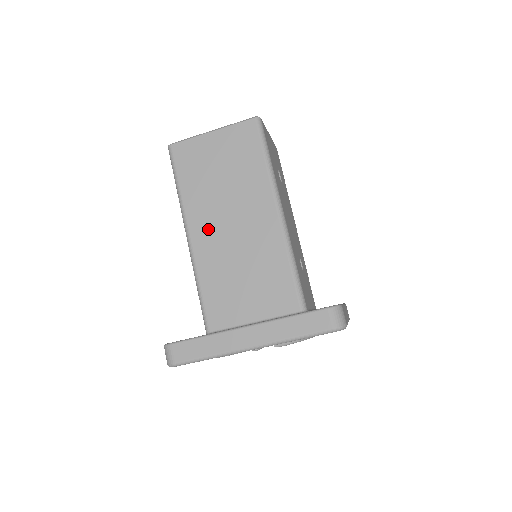
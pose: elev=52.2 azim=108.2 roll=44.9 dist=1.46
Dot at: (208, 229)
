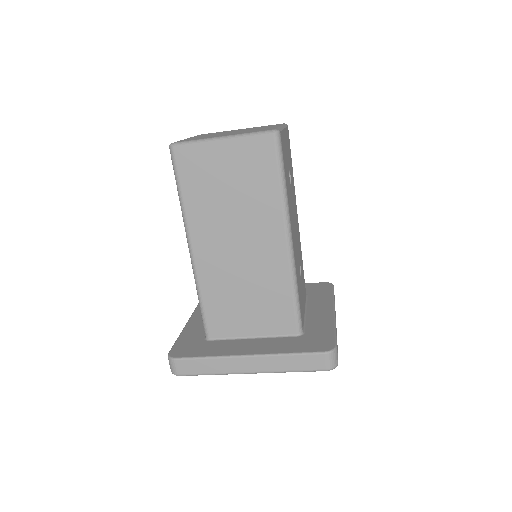
Dot at: (212, 246)
